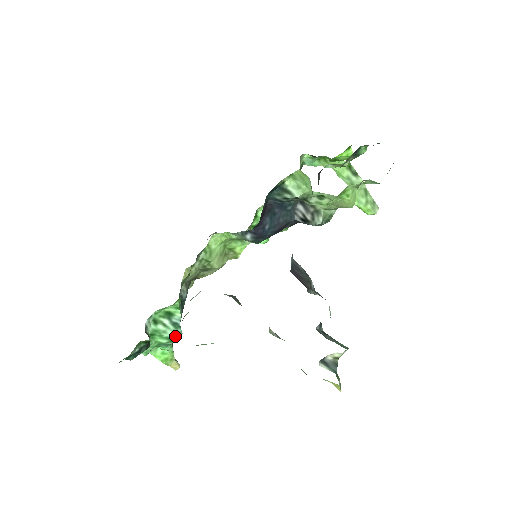
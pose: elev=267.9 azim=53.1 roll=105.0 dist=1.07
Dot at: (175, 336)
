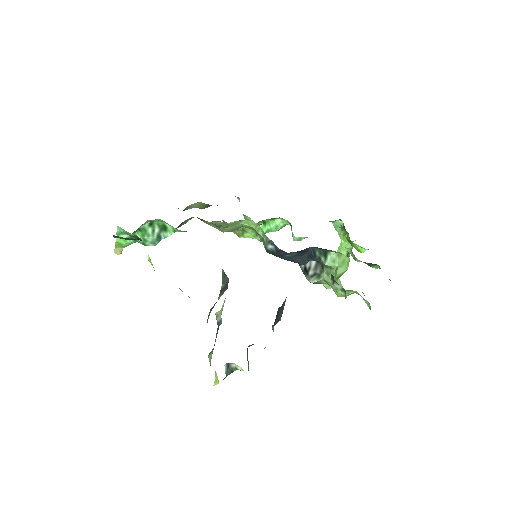
Dot at: (150, 243)
